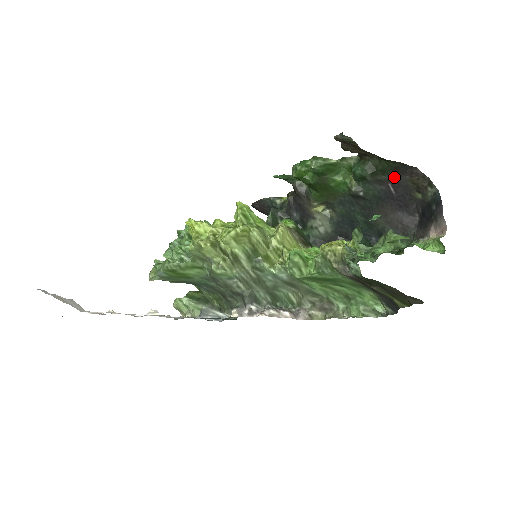
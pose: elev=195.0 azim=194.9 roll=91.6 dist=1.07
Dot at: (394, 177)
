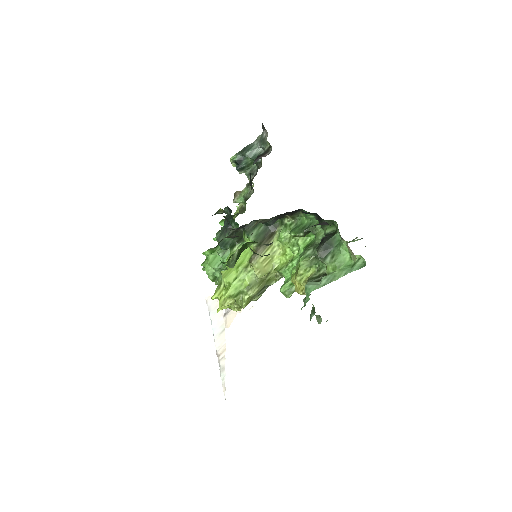
Dot at: occluded
